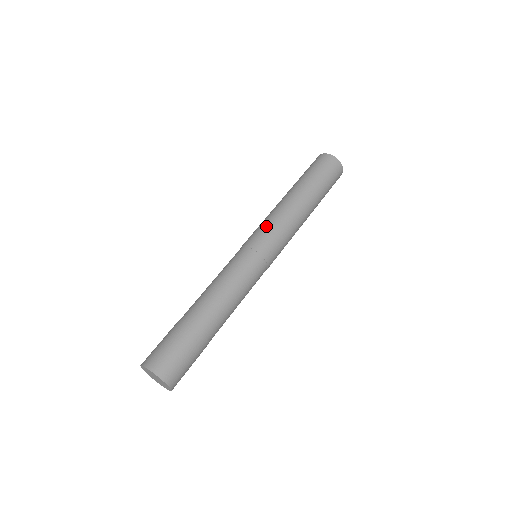
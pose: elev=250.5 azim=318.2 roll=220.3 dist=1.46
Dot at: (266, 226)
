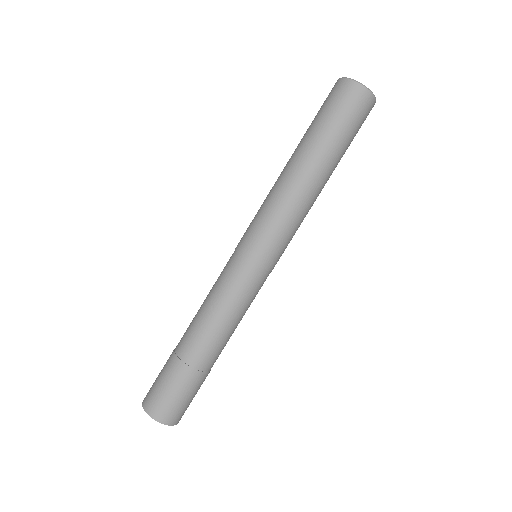
Dot at: (259, 219)
